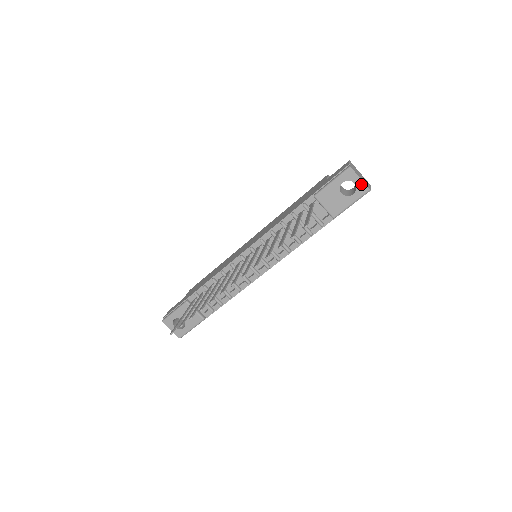
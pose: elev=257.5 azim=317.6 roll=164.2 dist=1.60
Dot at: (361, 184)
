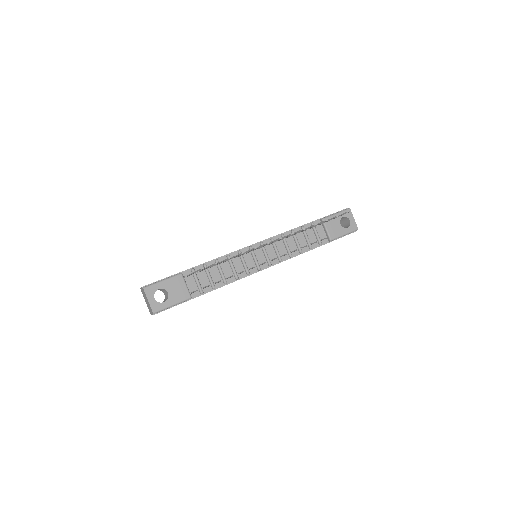
Dot at: (354, 223)
